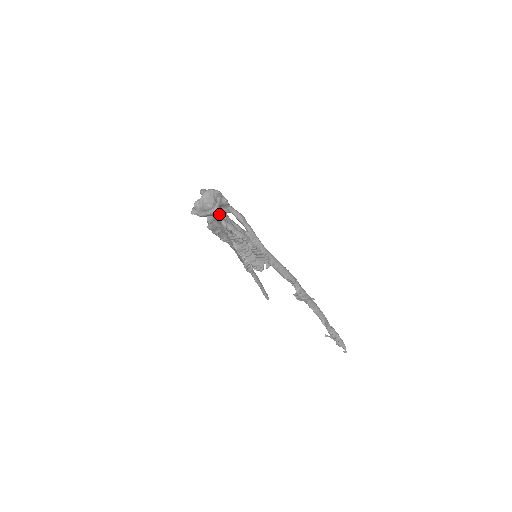
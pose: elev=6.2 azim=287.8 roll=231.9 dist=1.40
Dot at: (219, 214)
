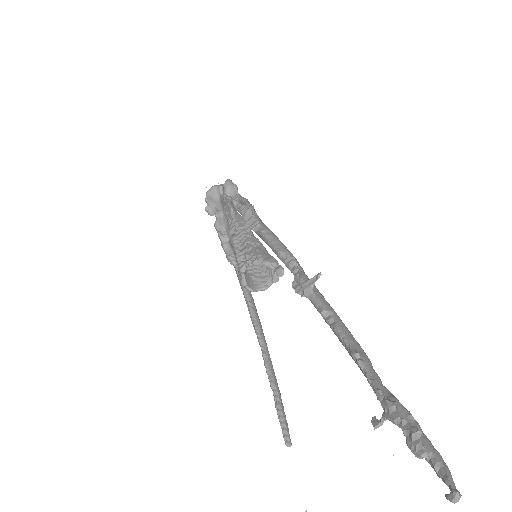
Dot at: occluded
